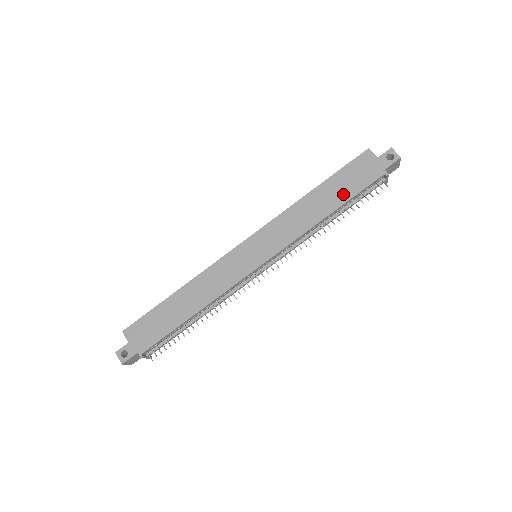
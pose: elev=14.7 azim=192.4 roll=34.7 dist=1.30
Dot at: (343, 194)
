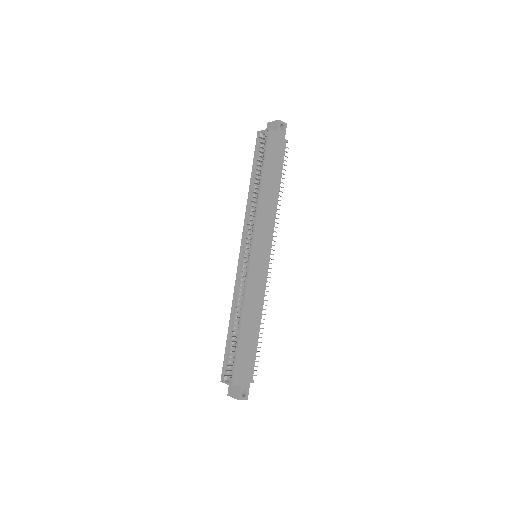
Dot at: (277, 173)
